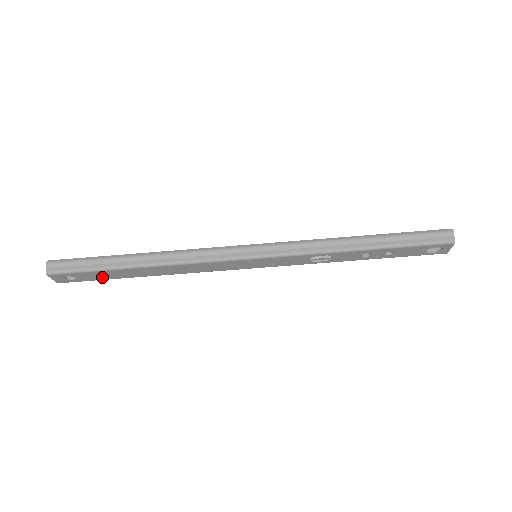
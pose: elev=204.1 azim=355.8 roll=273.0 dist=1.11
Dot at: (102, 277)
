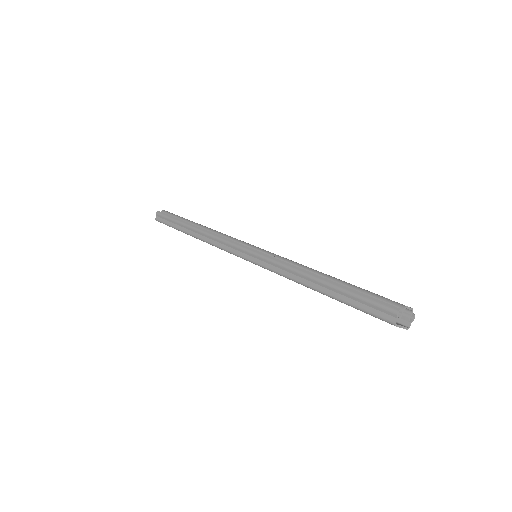
Dot at: occluded
